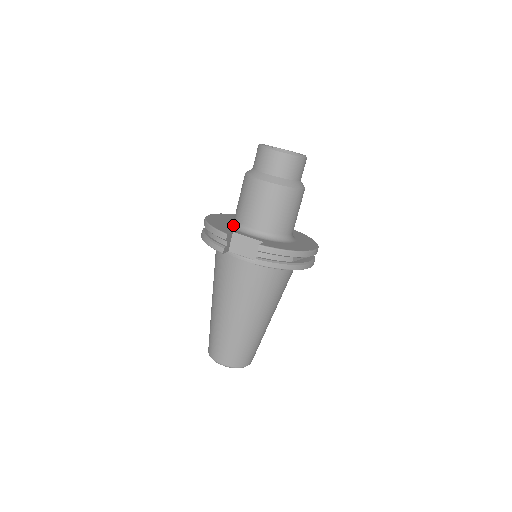
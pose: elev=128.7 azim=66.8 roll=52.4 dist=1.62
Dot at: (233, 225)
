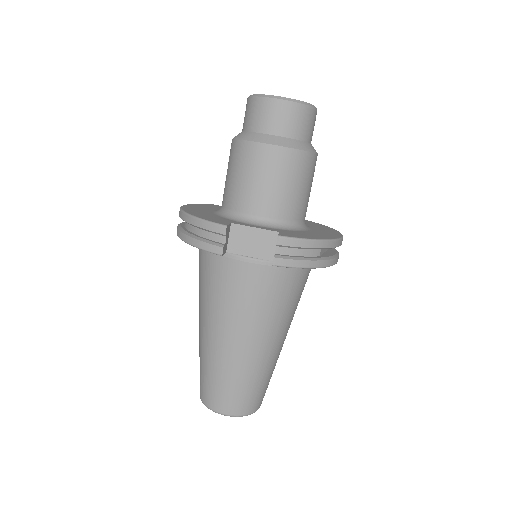
Dot at: (224, 214)
